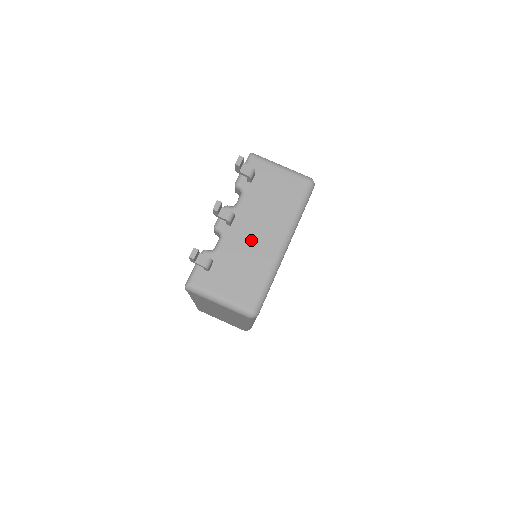
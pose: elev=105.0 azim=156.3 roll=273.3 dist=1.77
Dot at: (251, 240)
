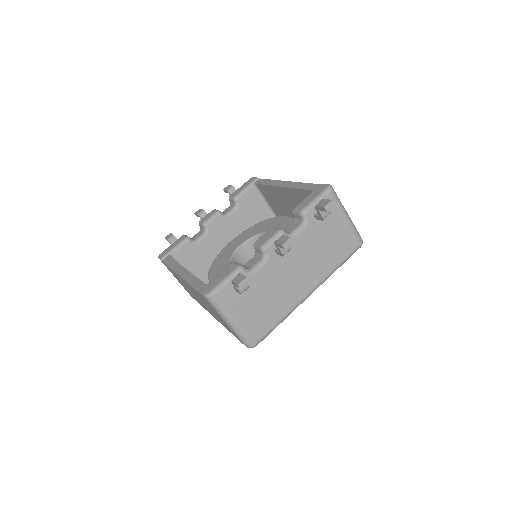
Dot at: (287, 277)
